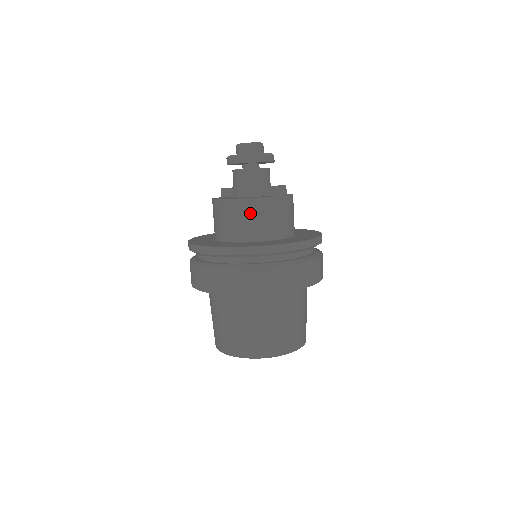
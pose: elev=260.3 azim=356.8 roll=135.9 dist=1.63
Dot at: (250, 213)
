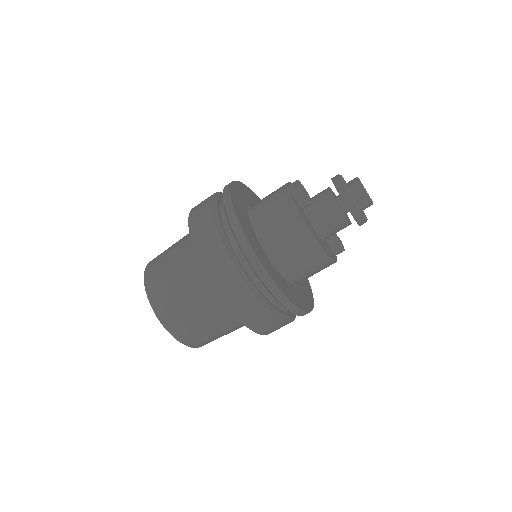
Dot at: (321, 269)
